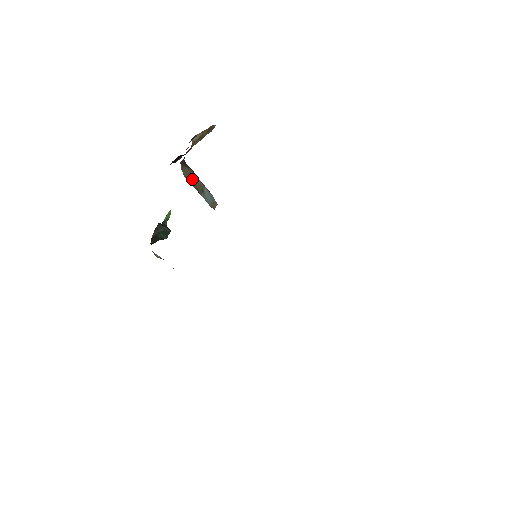
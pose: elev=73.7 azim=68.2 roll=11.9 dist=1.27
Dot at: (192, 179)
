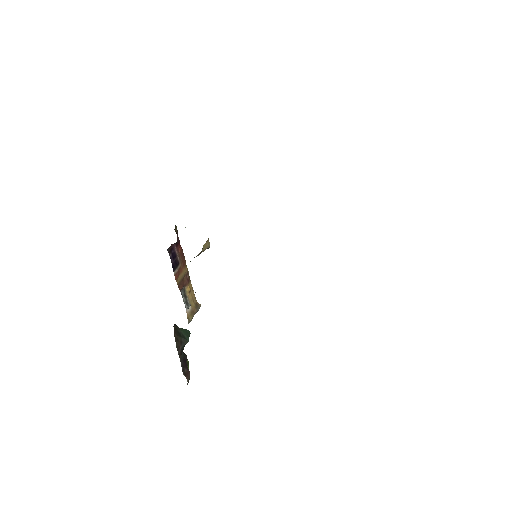
Dot at: occluded
